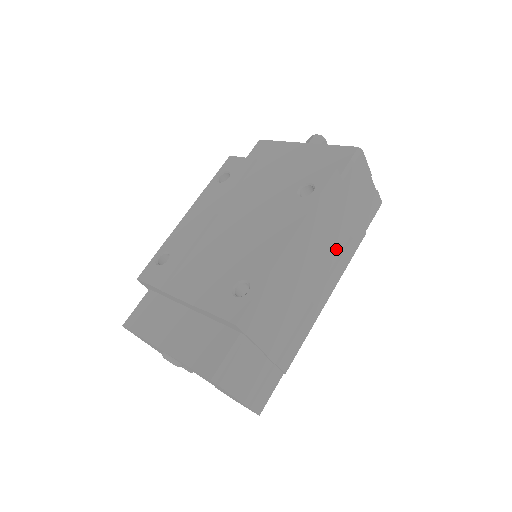
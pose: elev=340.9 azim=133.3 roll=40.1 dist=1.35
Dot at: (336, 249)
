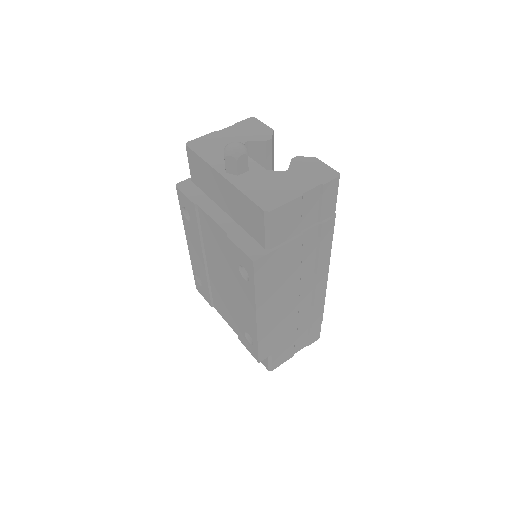
Dot at: (308, 260)
